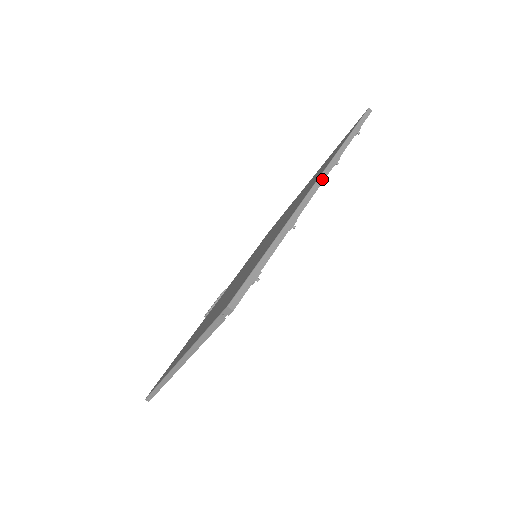
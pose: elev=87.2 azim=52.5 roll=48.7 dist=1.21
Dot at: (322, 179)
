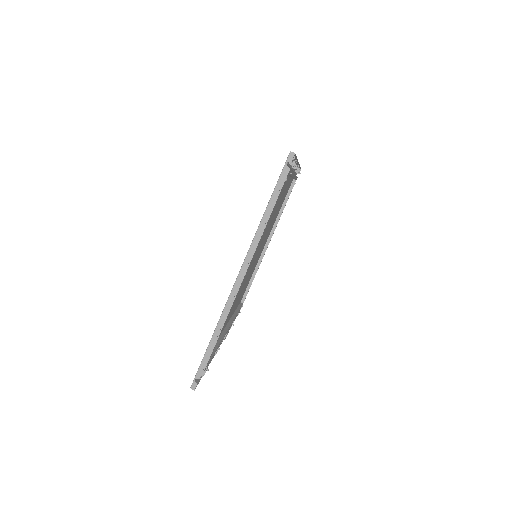
Dot at: (298, 163)
